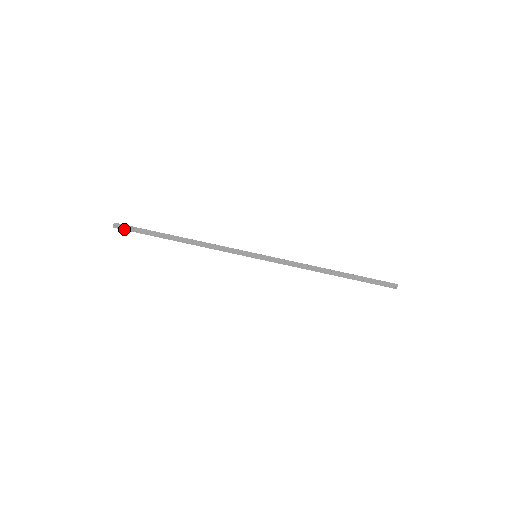
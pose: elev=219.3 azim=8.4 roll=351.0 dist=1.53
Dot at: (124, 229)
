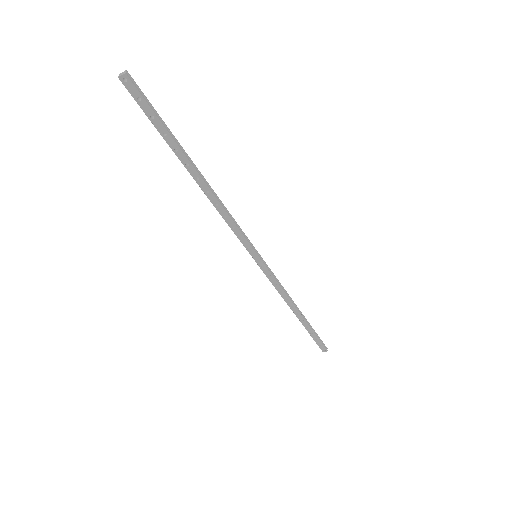
Dot at: (134, 95)
